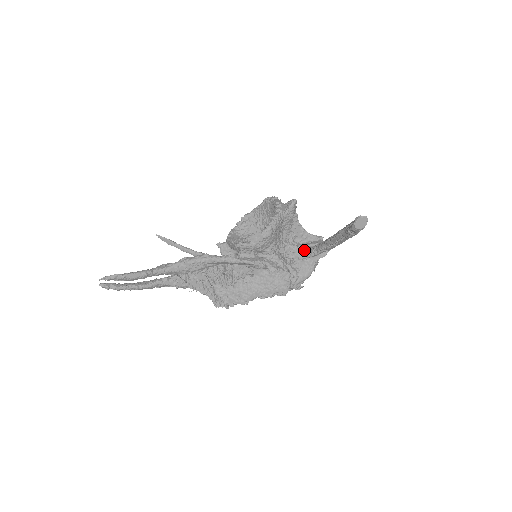
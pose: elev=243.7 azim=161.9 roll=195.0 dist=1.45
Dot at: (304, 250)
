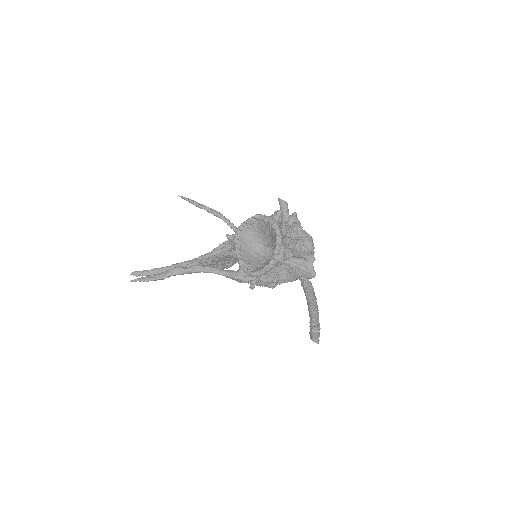
Dot at: (294, 268)
